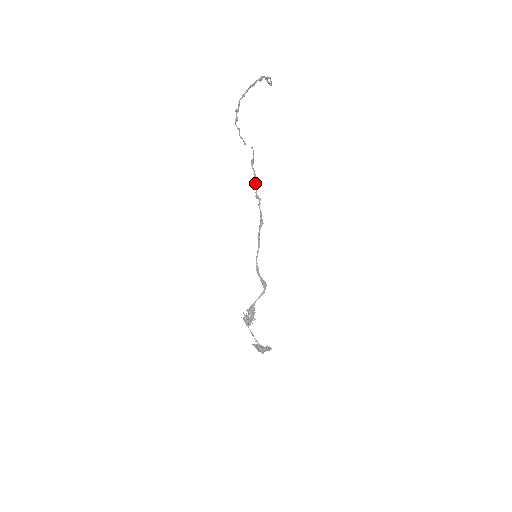
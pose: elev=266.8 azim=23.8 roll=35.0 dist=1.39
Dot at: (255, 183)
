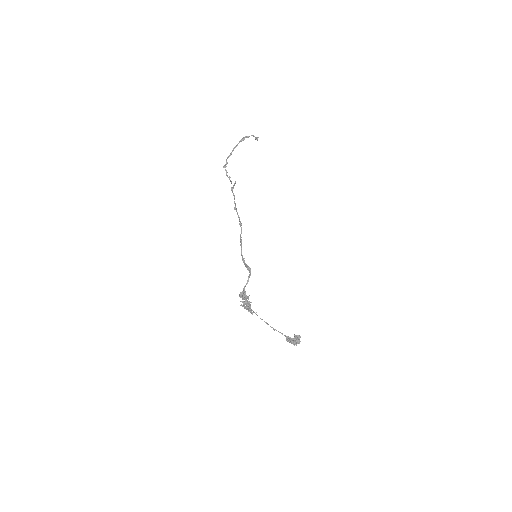
Dot at: occluded
